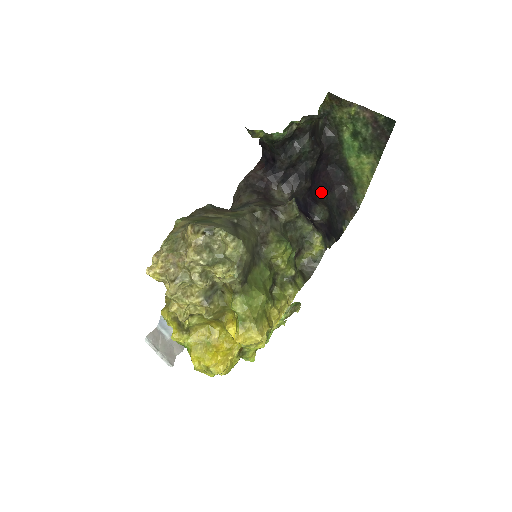
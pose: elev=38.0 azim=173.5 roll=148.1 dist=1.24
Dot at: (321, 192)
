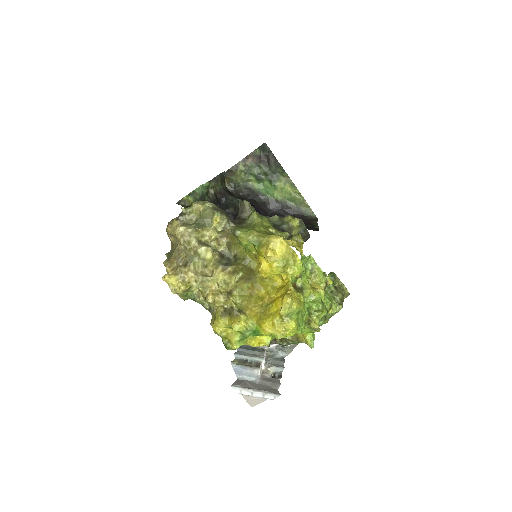
Dot at: occluded
